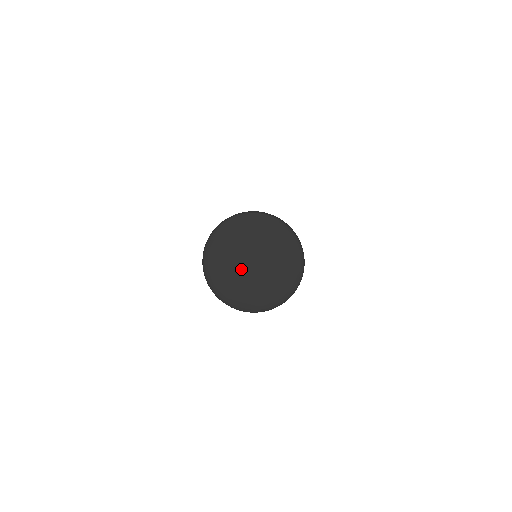
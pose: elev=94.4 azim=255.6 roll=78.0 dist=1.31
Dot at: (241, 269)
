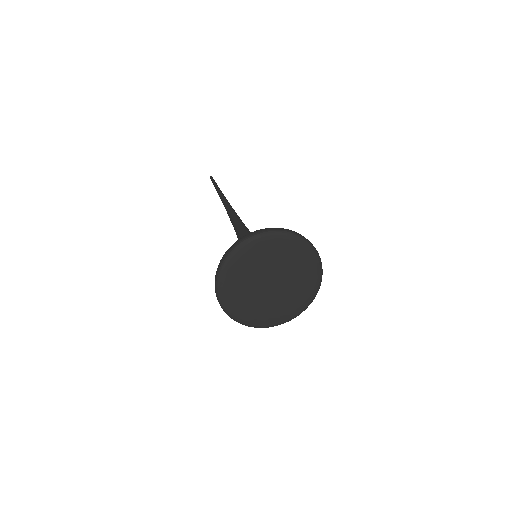
Dot at: (269, 296)
